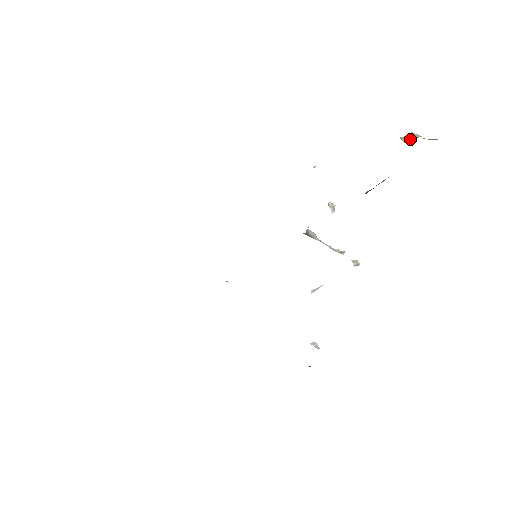
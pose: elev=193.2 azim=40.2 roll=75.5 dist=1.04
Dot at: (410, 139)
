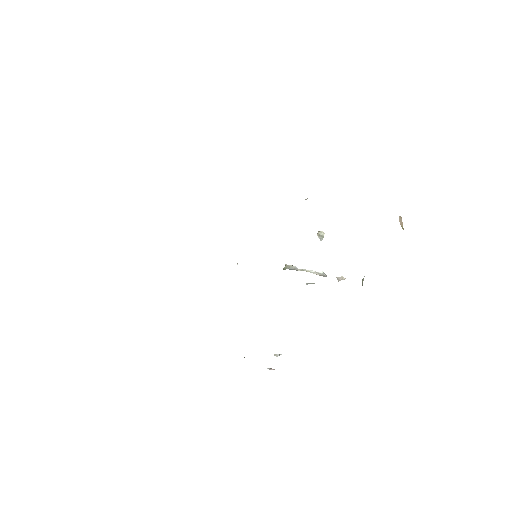
Dot at: occluded
